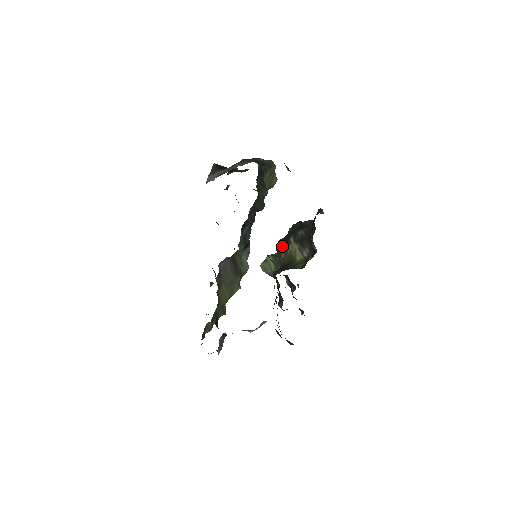
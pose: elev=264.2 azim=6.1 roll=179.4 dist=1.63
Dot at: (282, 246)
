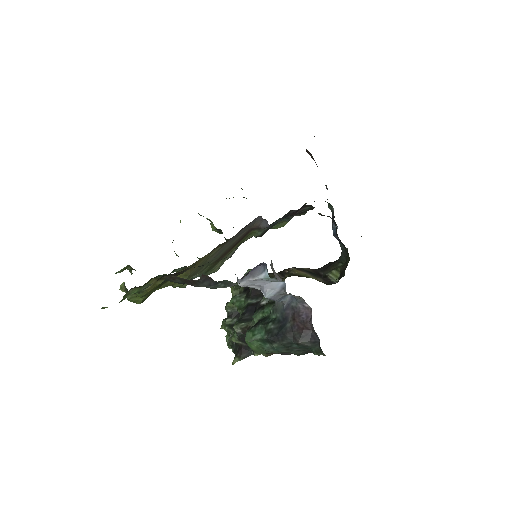
Dot at: occluded
